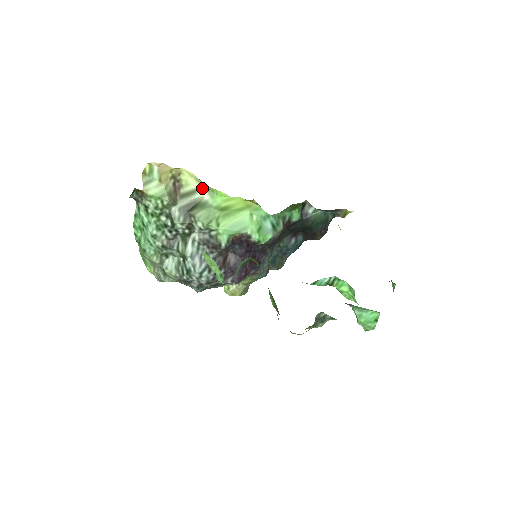
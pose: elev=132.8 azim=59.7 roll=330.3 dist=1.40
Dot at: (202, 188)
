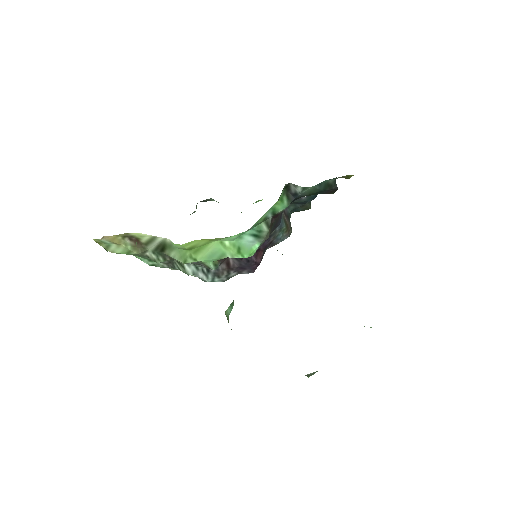
Dot at: occluded
